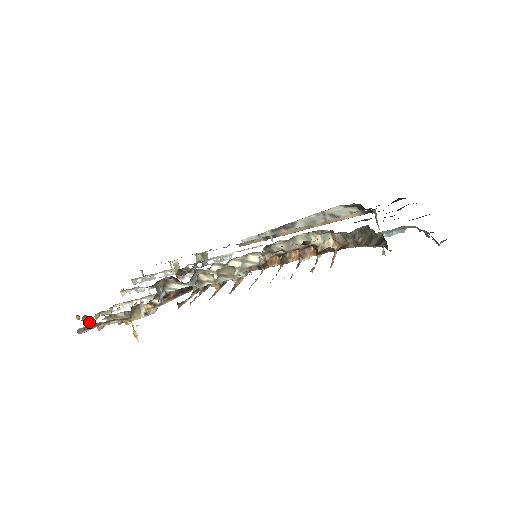
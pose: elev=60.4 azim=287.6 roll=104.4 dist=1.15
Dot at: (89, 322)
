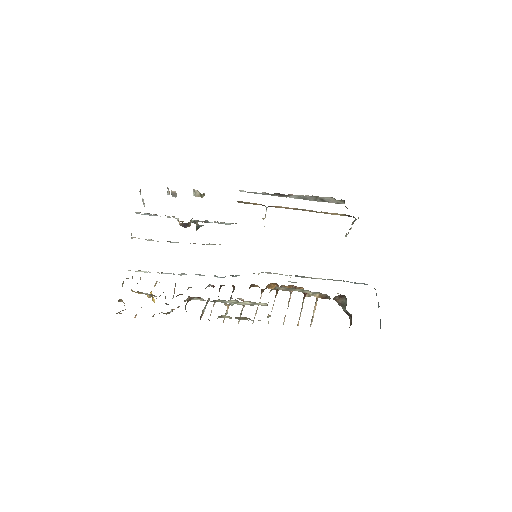
Dot at: (123, 302)
